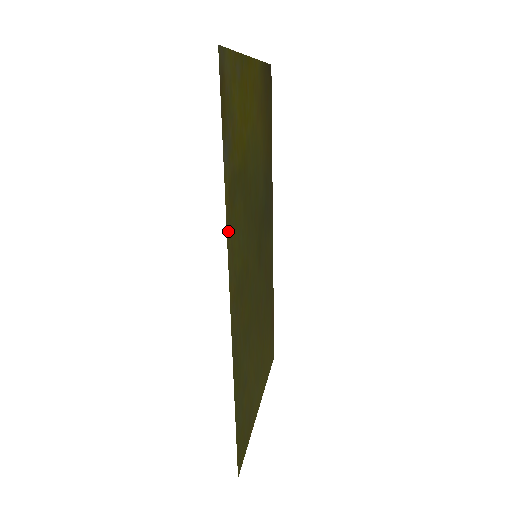
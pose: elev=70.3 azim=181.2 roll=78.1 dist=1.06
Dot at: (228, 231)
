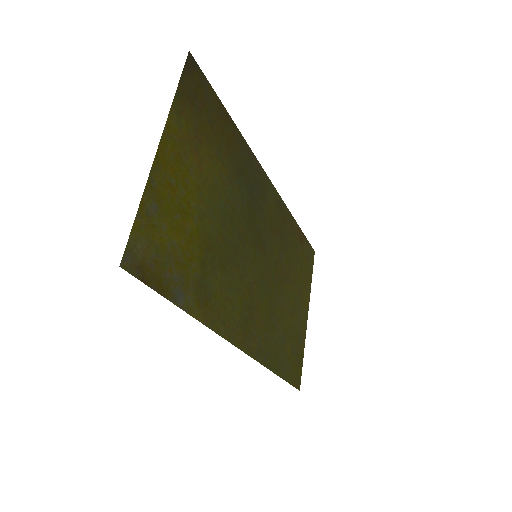
Dot at: (214, 326)
